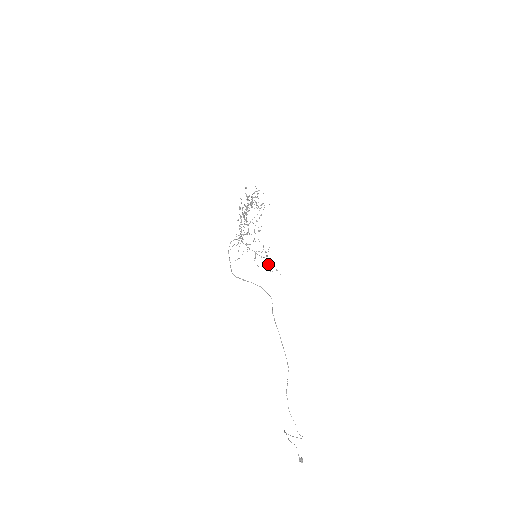
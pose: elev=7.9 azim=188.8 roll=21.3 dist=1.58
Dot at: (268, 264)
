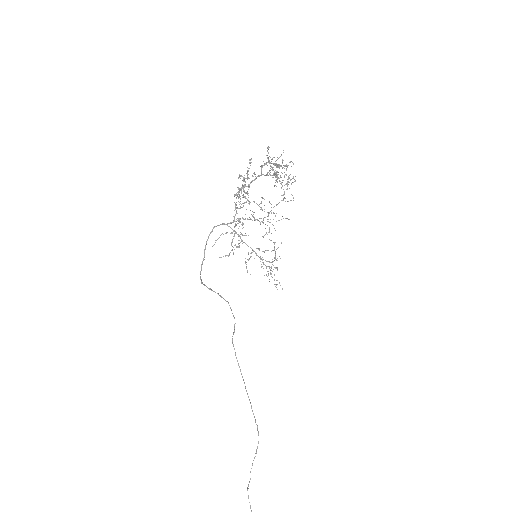
Dot at: (268, 271)
